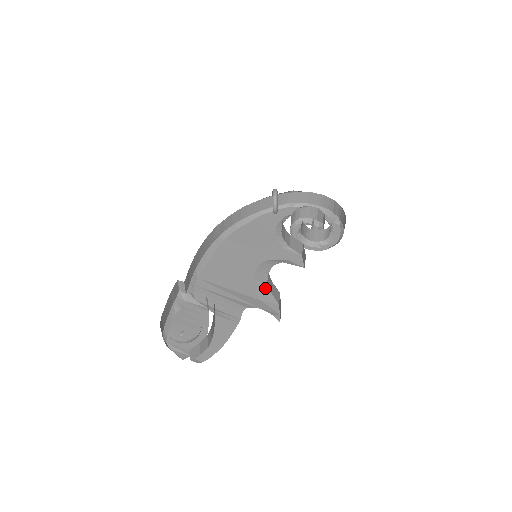
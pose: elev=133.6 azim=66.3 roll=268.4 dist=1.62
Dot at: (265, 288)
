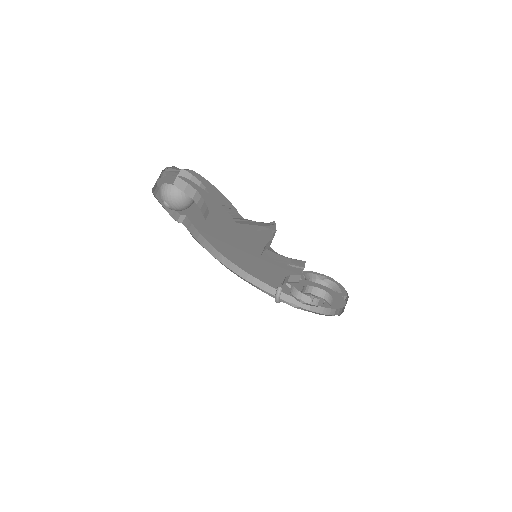
Dot at: occluded
